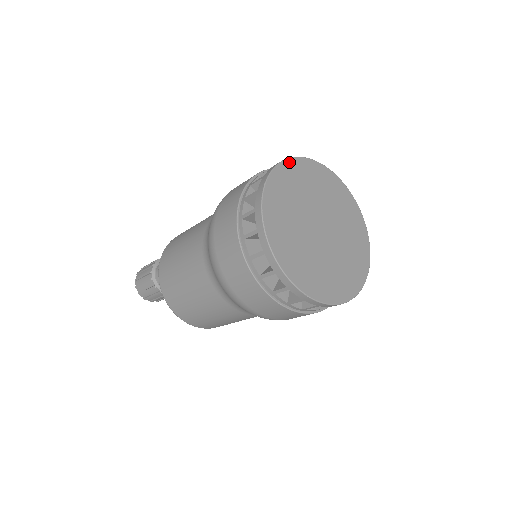
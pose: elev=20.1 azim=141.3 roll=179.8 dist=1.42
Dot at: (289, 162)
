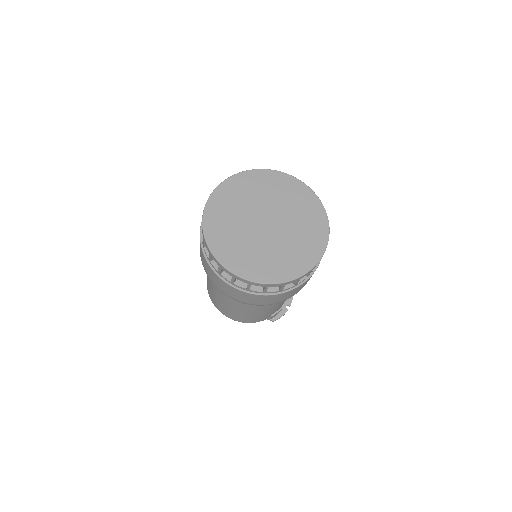
Dot at: (261, 171)
